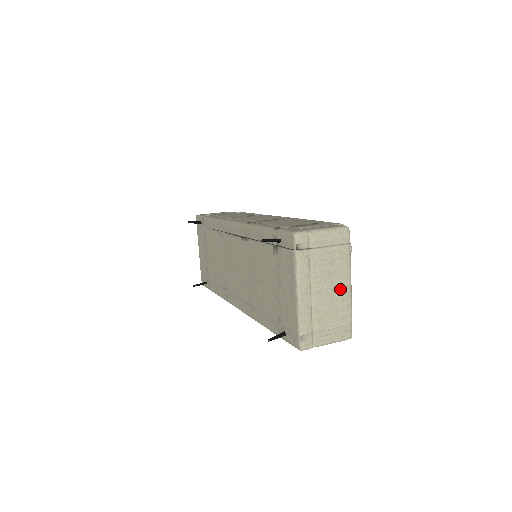
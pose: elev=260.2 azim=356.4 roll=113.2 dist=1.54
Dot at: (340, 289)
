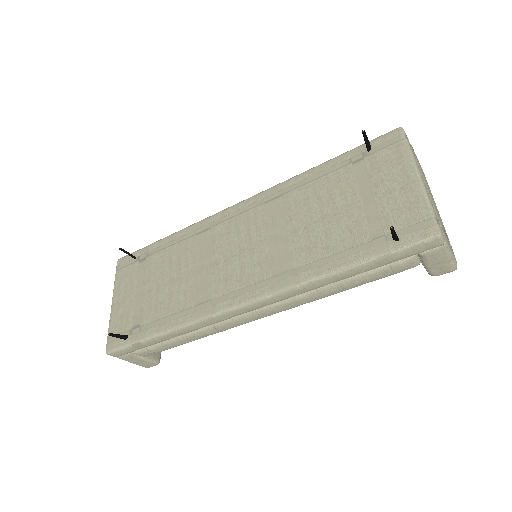
Dot at: occluded
